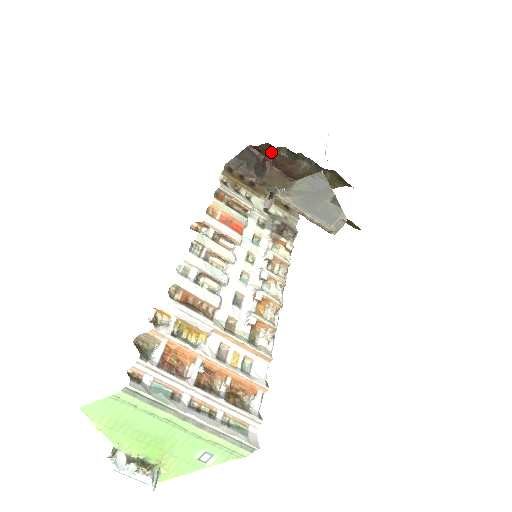
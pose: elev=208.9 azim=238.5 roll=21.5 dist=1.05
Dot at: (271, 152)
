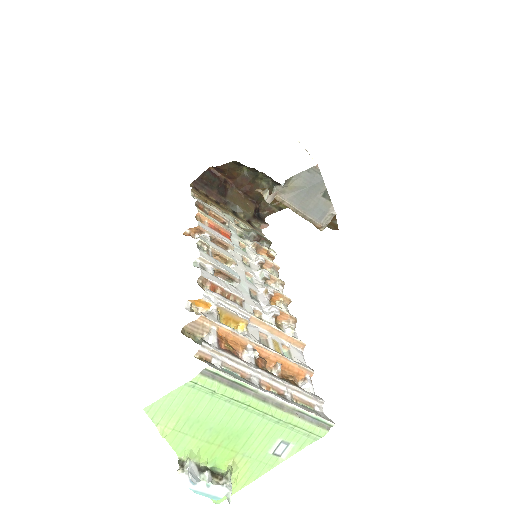
Dot at: (233, 172)
